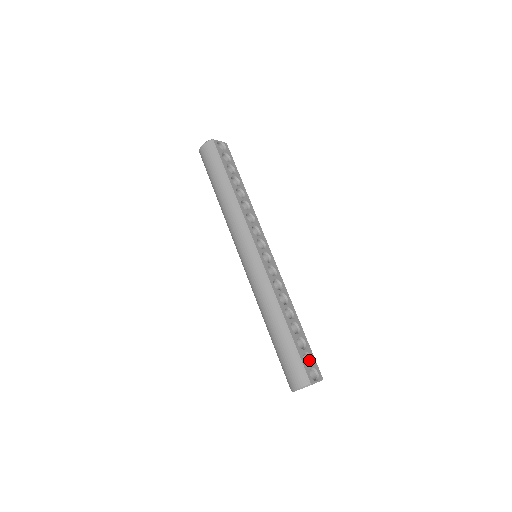
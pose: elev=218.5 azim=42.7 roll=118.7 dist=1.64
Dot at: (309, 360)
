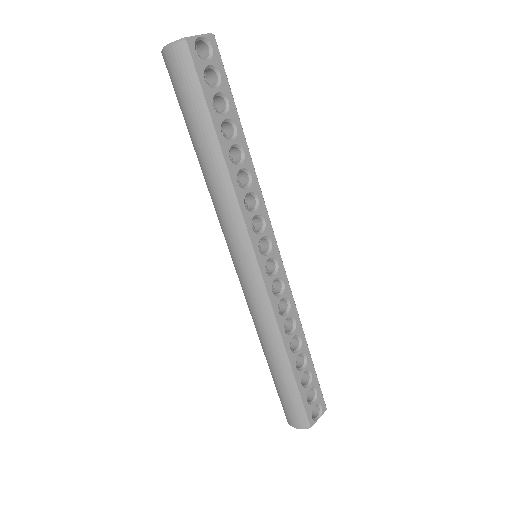
Dot at: (313, 393)
